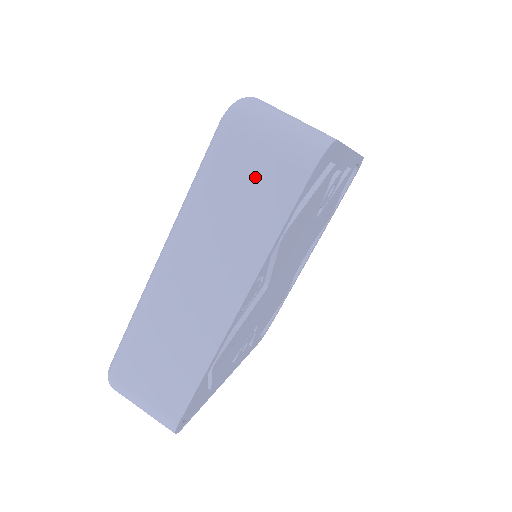
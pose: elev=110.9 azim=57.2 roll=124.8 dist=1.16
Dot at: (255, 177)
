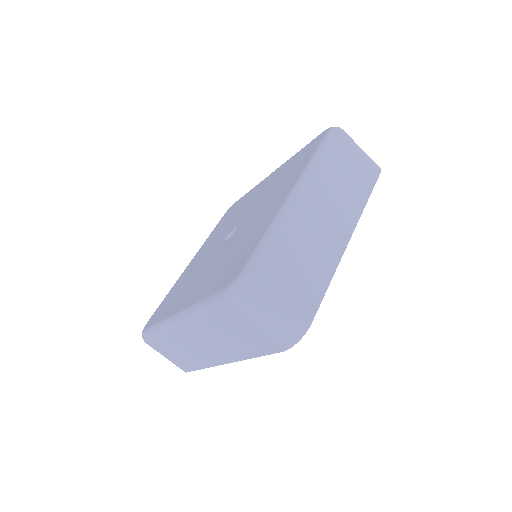
Dot at: (244, 333)
